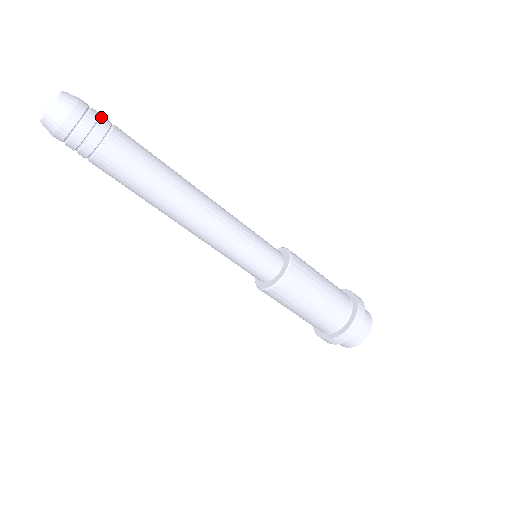
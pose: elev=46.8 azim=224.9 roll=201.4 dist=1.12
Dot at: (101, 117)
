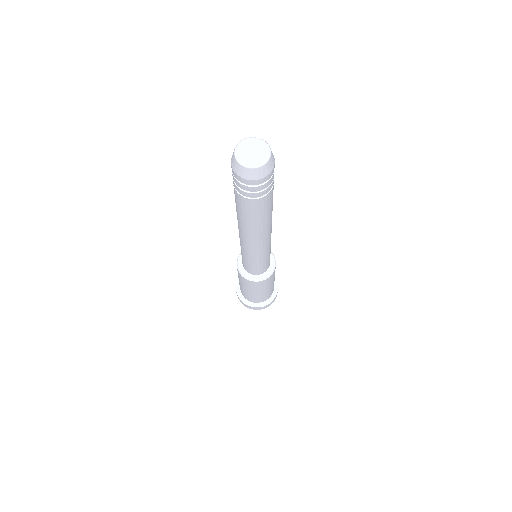
Dot at: (272, 179)
